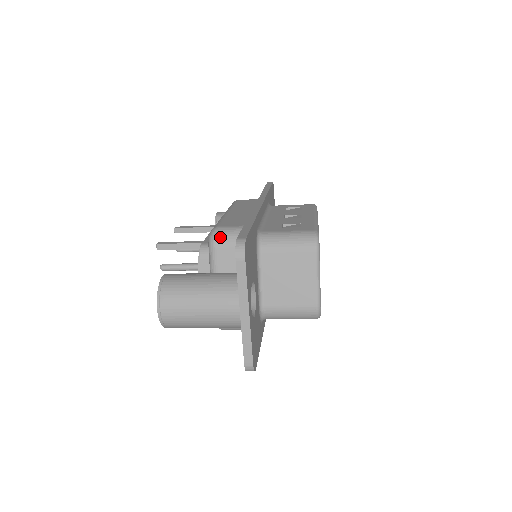
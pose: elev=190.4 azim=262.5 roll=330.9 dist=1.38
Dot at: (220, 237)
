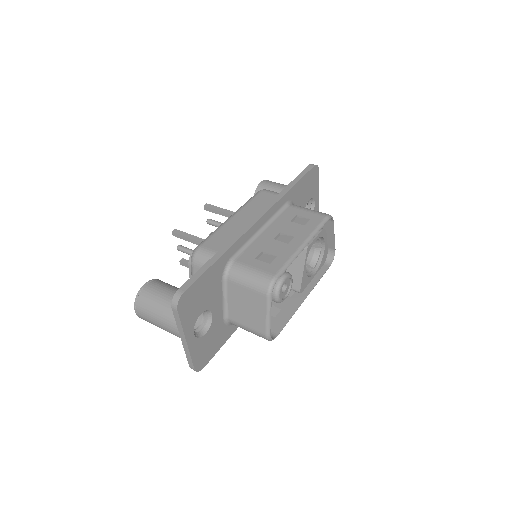
Dot at: (197, 259)
